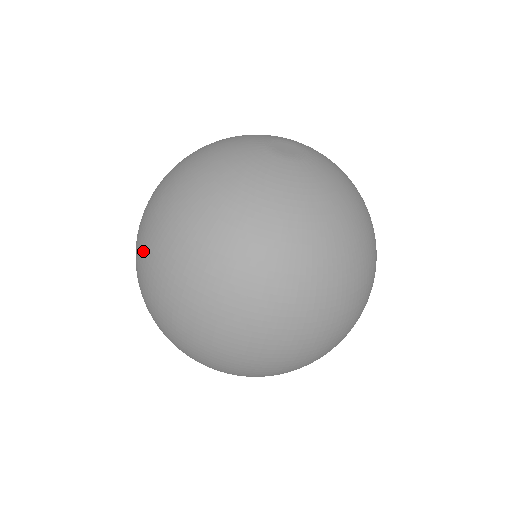
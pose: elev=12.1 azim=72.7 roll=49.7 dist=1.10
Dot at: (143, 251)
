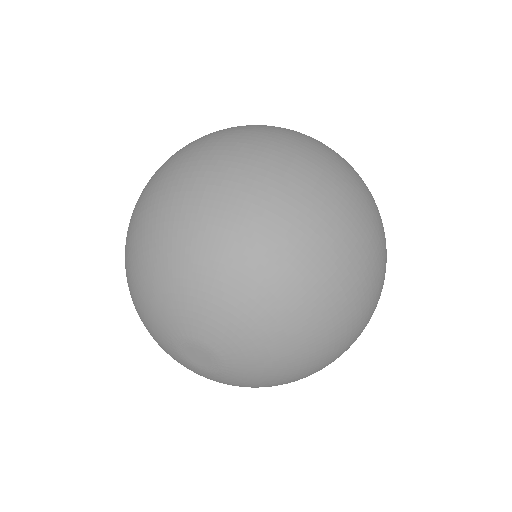
Dot at: (230, 132)
